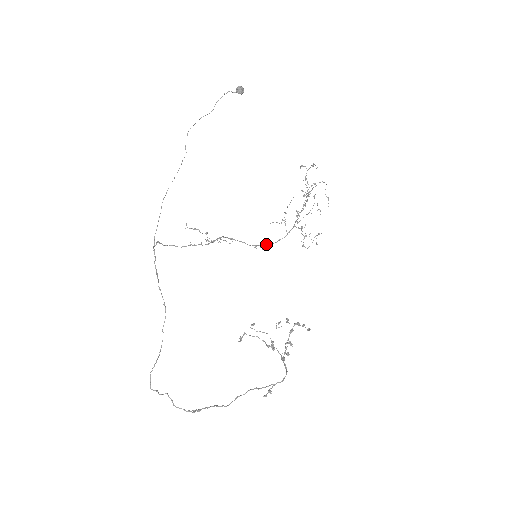
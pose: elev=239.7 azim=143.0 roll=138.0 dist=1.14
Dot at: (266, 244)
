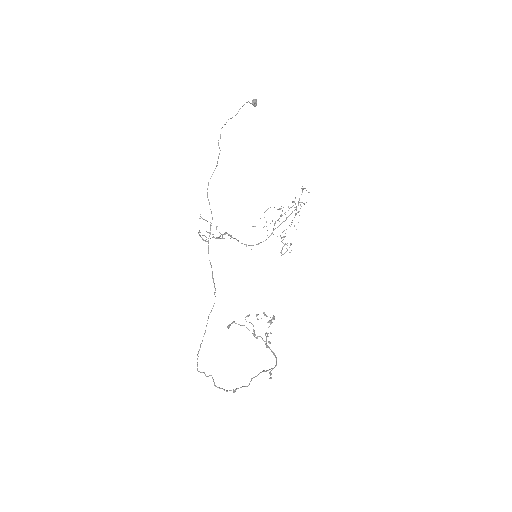
Dot at: (252, 245)
